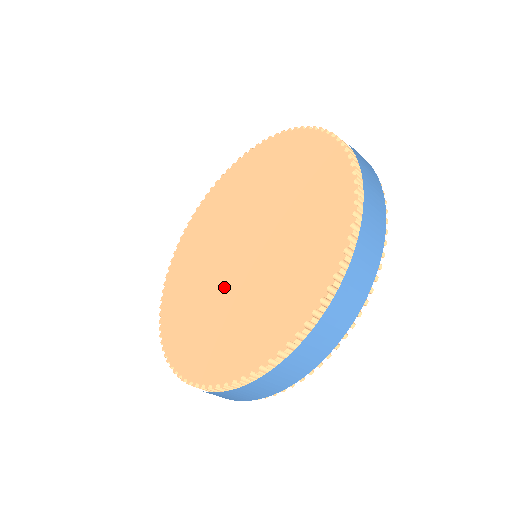
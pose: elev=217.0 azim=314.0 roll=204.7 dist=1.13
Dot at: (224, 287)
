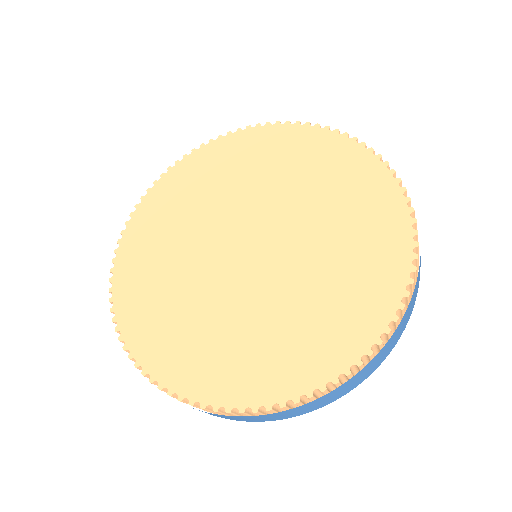
Dot at: (203, 256)
